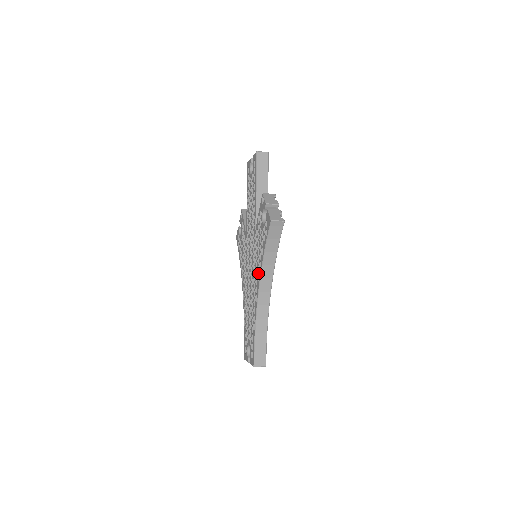
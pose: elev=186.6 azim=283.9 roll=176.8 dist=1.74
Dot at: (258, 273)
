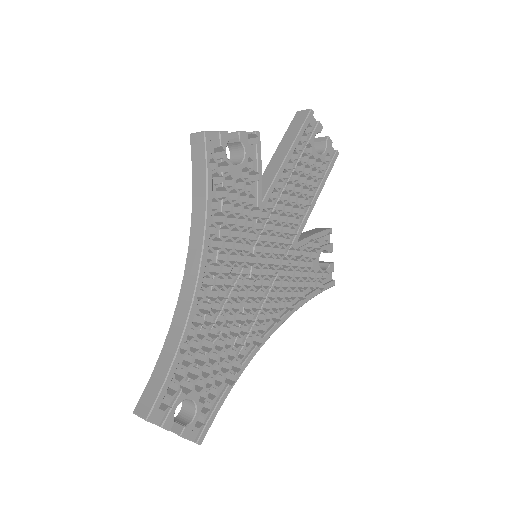
Dot at: occluded
